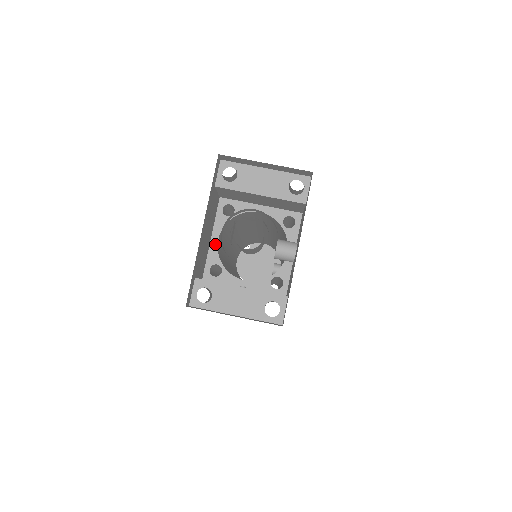
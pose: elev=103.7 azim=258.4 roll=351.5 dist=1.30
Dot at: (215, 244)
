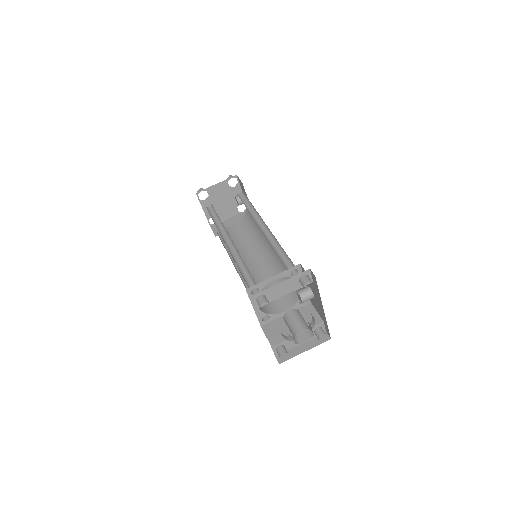
Dot at: (258, 309)
